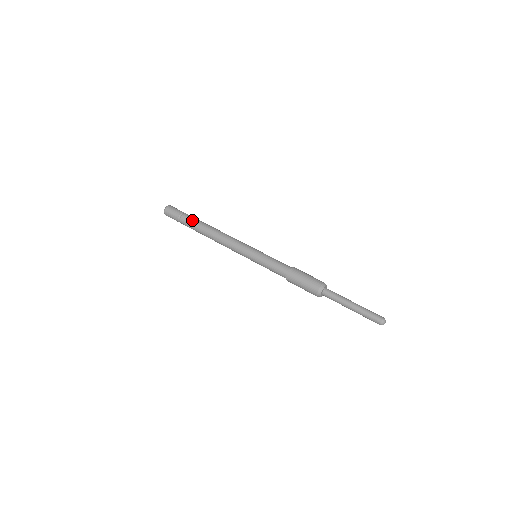
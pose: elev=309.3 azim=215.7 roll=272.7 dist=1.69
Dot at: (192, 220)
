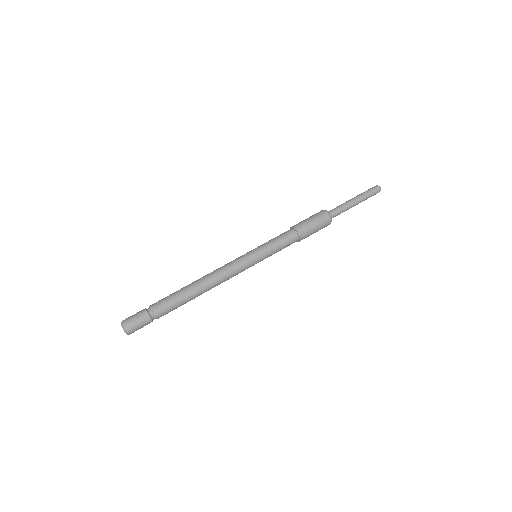
Dot at: (166, 297)
